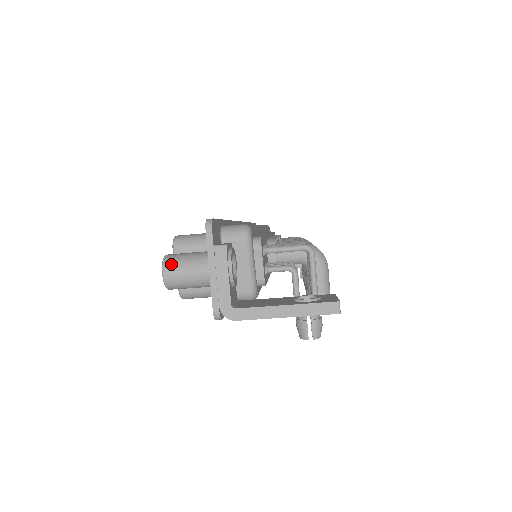
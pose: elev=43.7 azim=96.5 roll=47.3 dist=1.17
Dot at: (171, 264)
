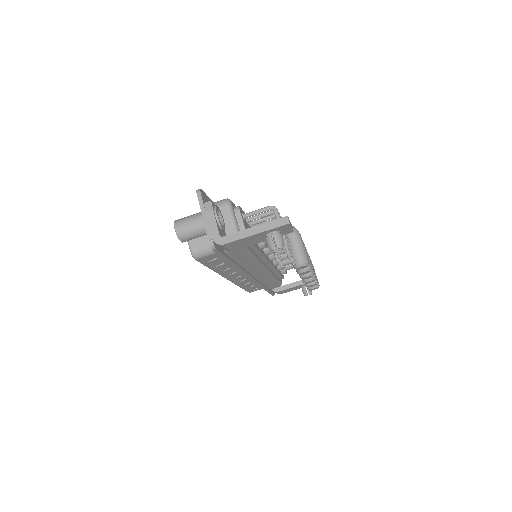
Dot at: (179, 222)
